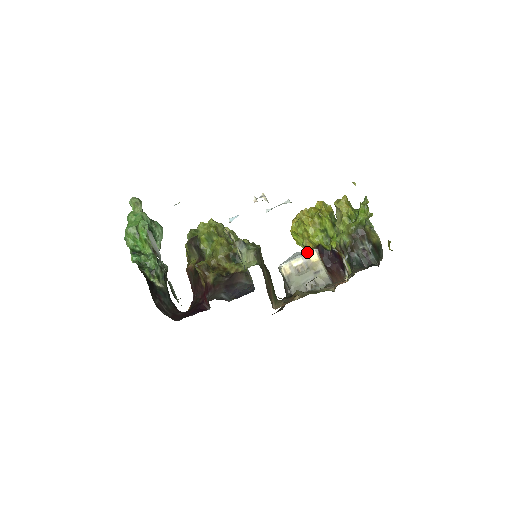
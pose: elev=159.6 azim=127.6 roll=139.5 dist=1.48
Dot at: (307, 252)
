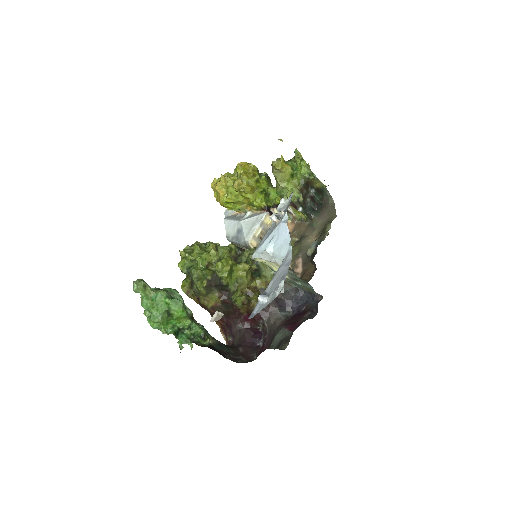
Dot at: (262, 219)
